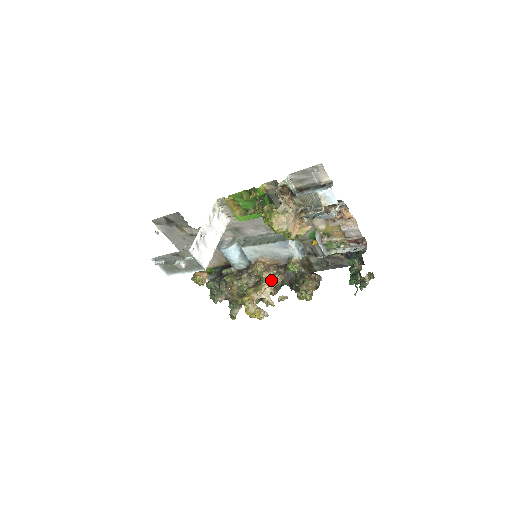
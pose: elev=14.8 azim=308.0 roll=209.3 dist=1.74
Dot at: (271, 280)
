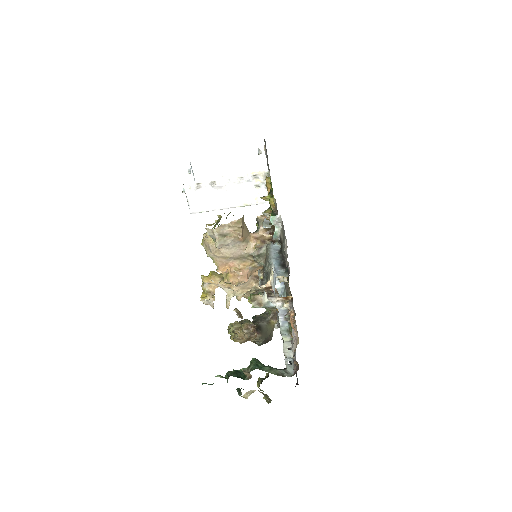
Dot at: (248, 289)
